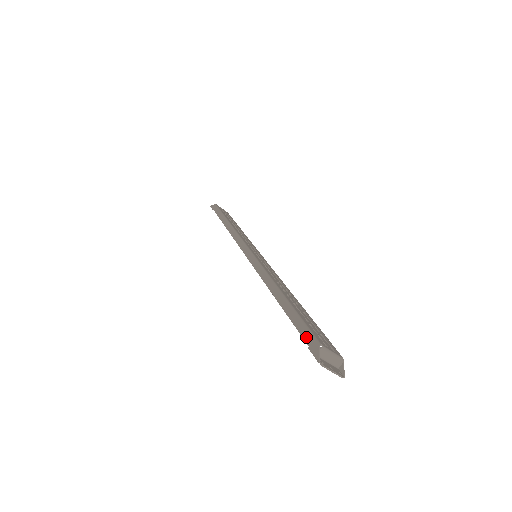
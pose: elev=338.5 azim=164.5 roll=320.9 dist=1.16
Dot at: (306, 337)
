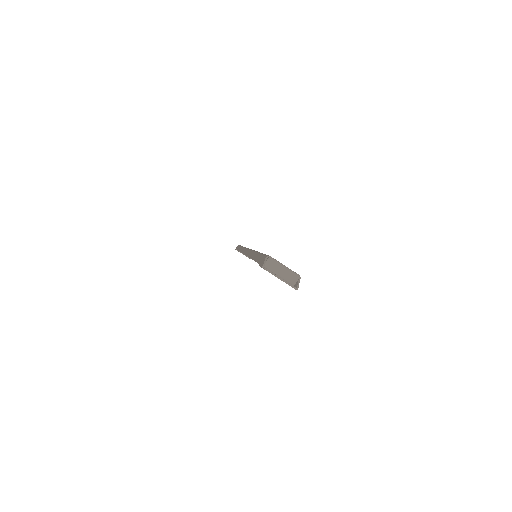
Dot at: (260, 260)
